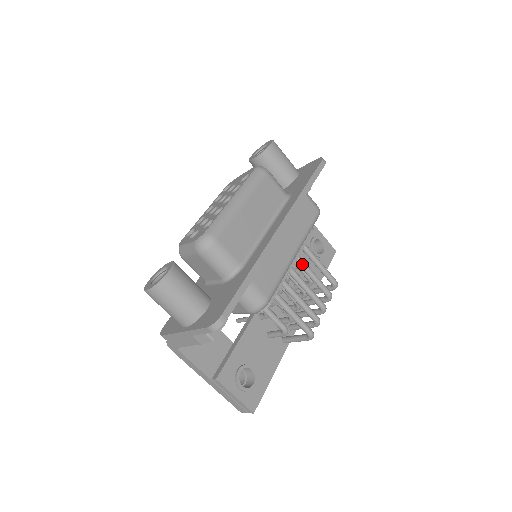
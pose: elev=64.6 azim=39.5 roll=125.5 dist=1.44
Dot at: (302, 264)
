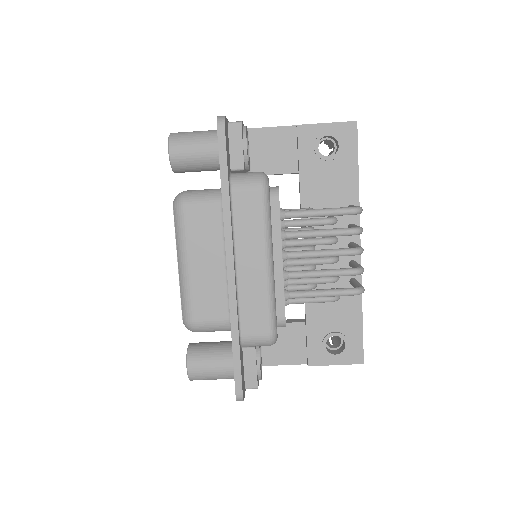
Dot at: (297, 237)
